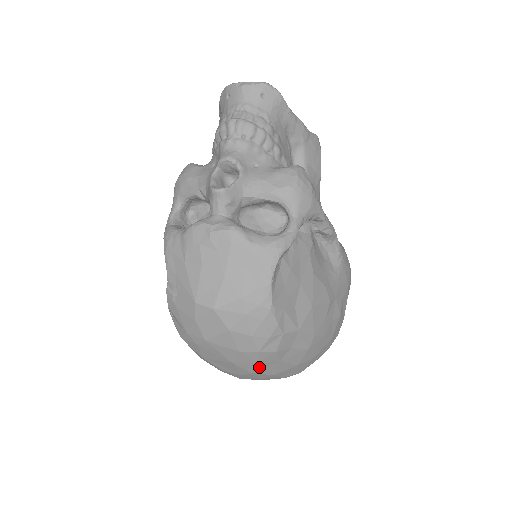
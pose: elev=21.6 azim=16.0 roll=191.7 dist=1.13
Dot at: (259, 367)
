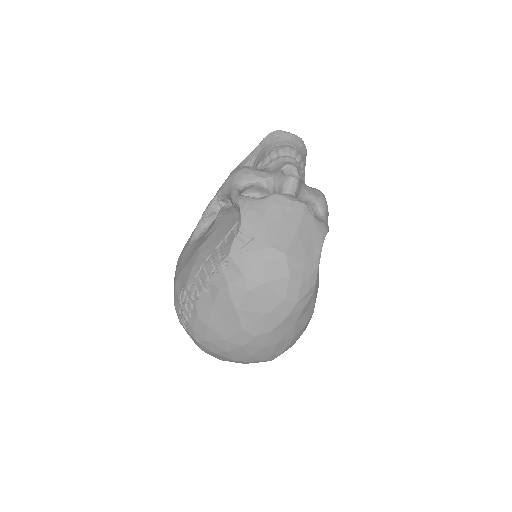
Dot at: (281, 325)
